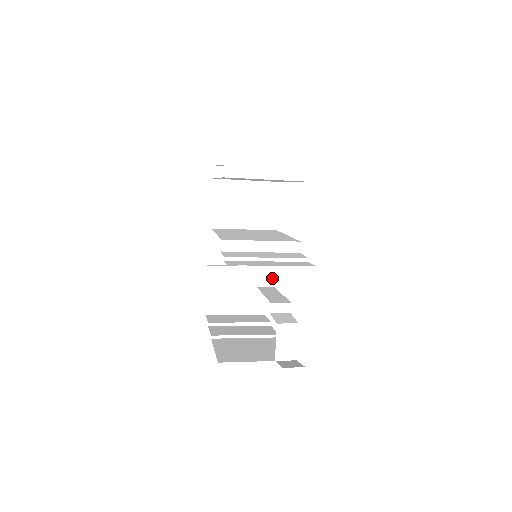
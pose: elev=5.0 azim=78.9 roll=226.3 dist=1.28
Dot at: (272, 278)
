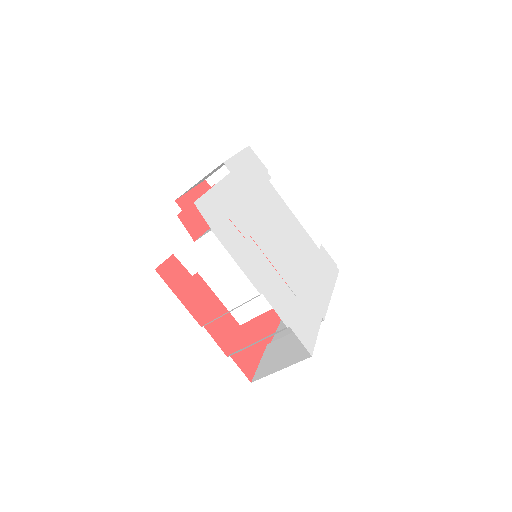
Dot at: (296, 292)
